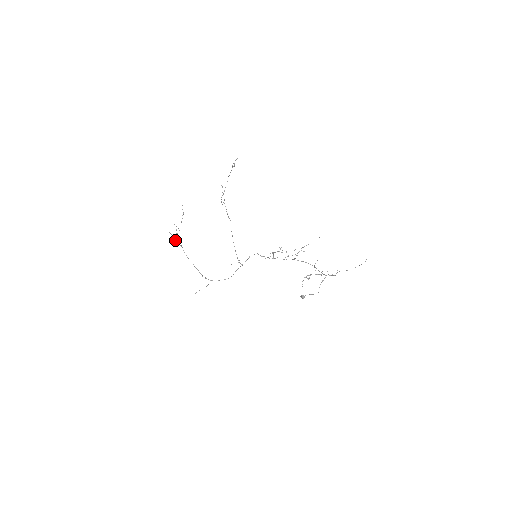
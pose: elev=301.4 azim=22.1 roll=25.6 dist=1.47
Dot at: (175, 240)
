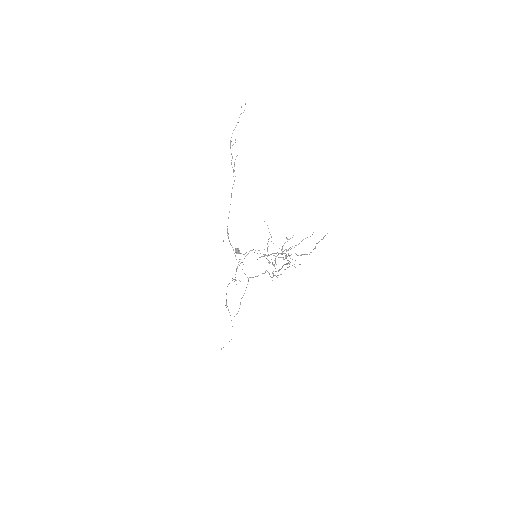
Dot at: occluded
